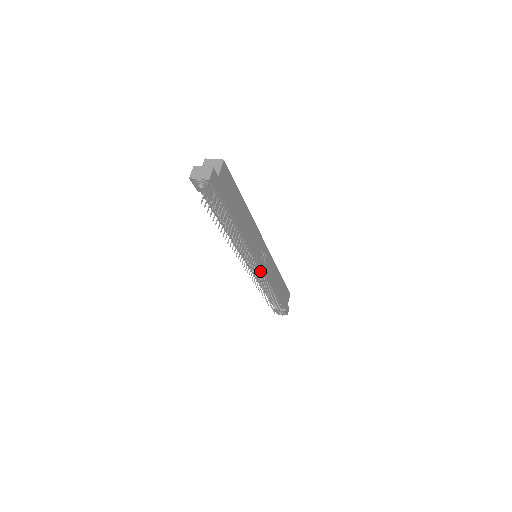
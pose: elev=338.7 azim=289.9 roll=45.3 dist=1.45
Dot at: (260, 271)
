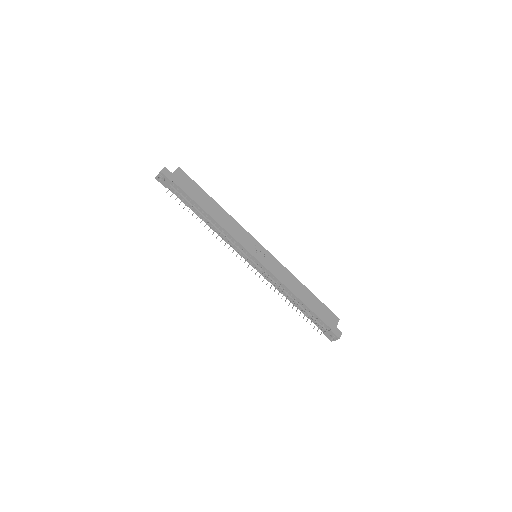
Dot at: (261, 267)
